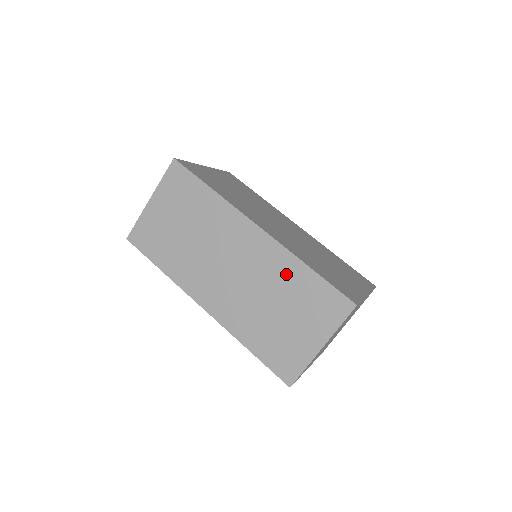
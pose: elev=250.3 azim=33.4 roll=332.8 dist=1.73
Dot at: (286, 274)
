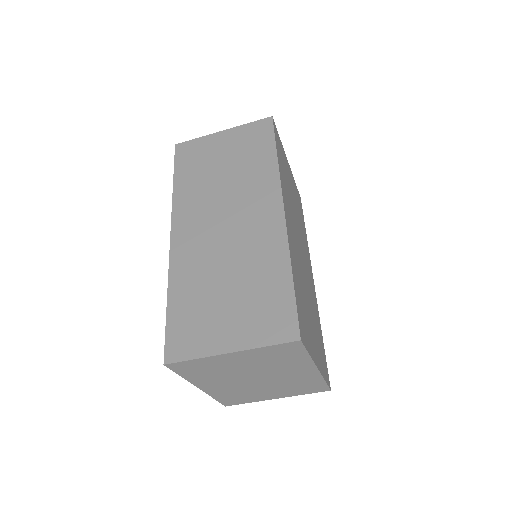
Dot at: (266, 263)
